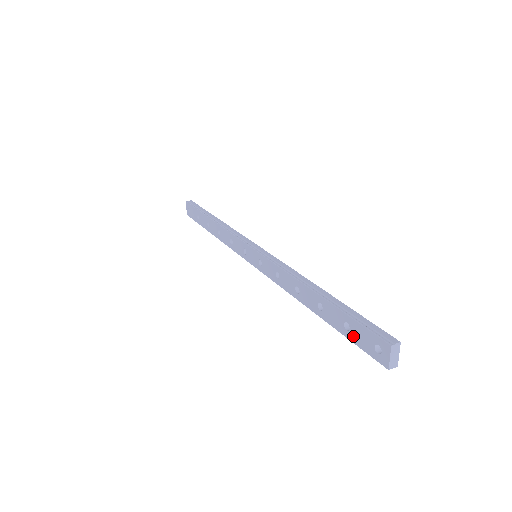
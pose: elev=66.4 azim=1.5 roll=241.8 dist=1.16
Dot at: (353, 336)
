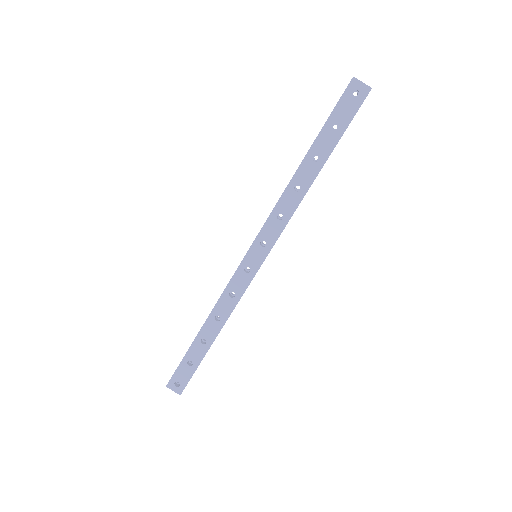
Dot at: (344, 121)
